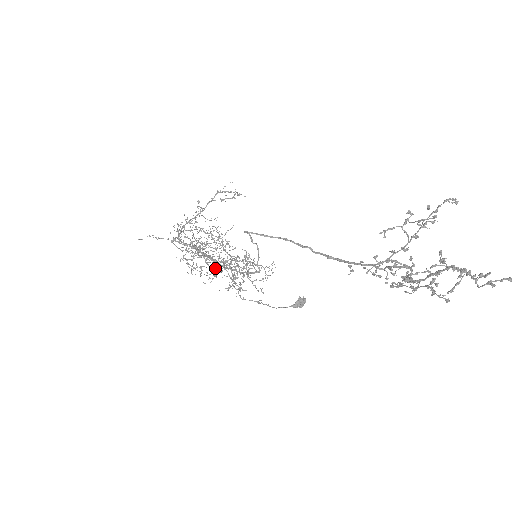
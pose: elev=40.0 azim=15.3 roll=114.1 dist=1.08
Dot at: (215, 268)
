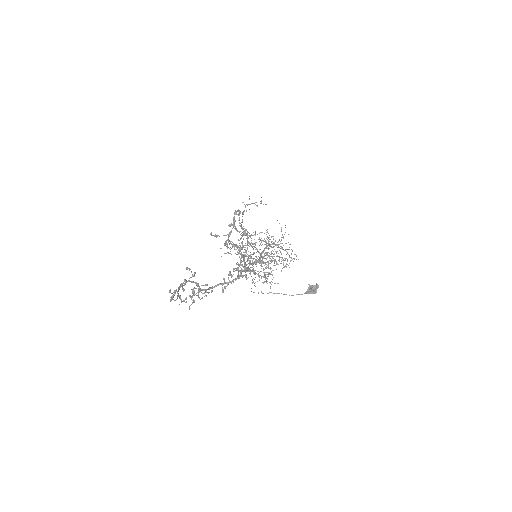
Dot at: (294, 258)
